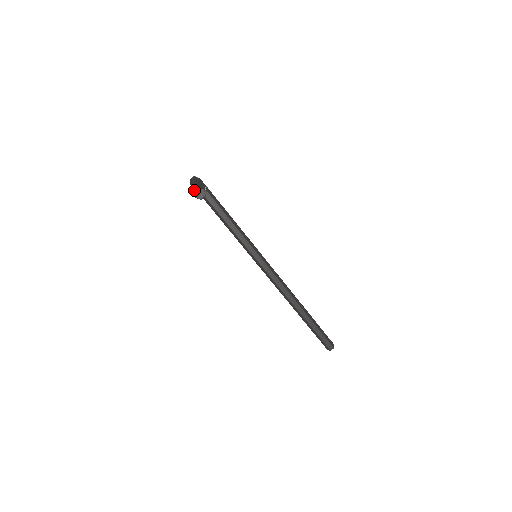
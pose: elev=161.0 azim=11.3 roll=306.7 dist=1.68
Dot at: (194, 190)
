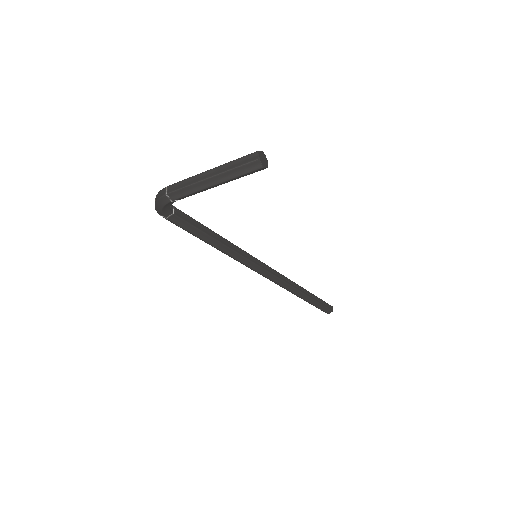
Dot at: (255, 159)
